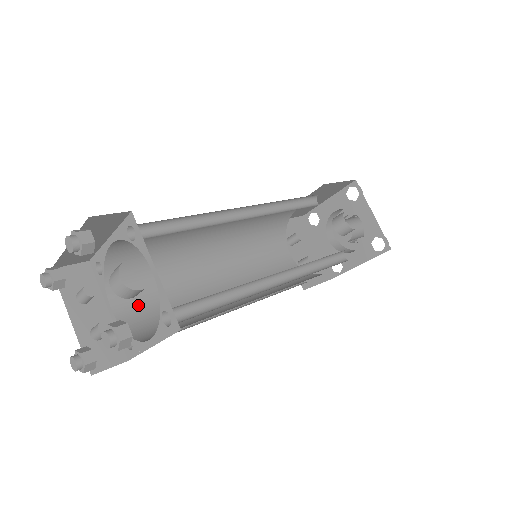
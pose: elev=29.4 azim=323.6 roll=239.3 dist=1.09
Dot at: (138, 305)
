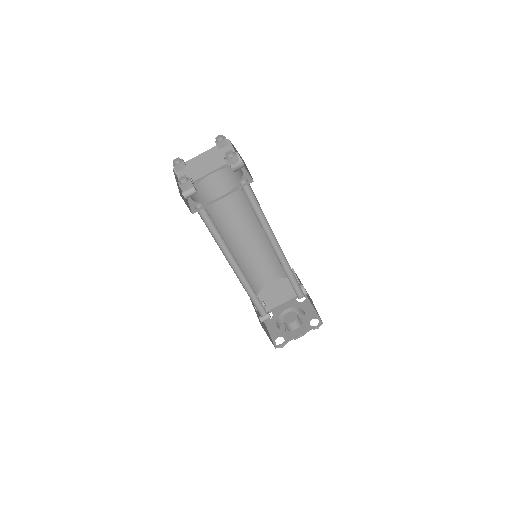
Dot at: occluded
